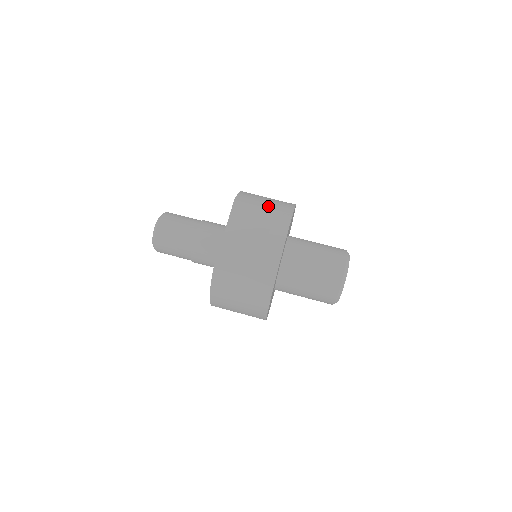
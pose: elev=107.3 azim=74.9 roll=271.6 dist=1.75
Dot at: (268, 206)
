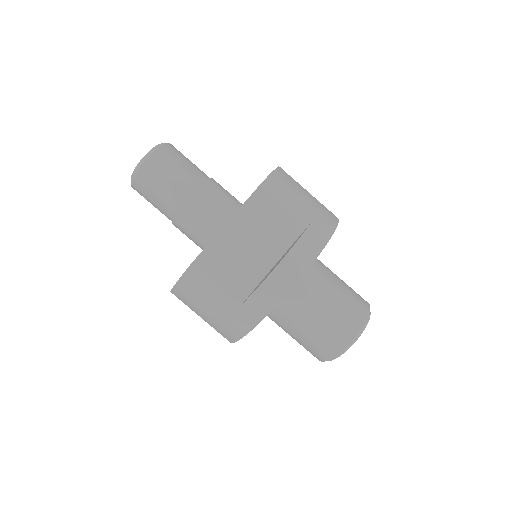
Dot at: (303, 212)
